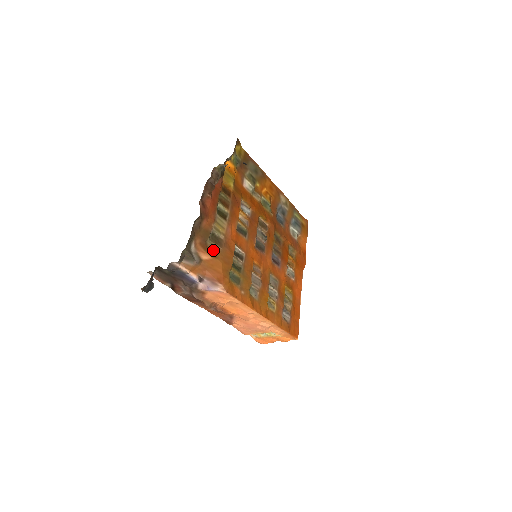
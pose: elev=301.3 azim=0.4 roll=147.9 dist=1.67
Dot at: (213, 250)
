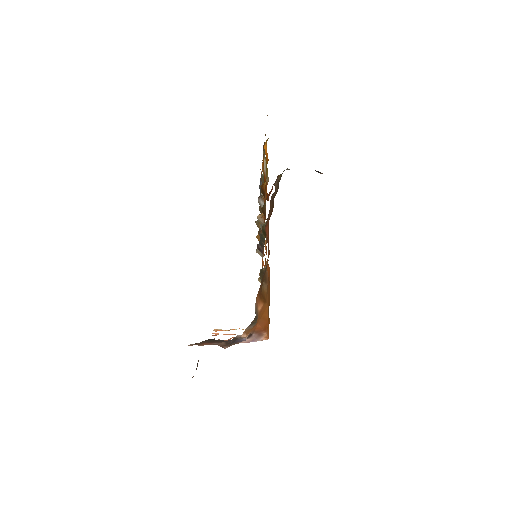
Dot at: (264, 293)
